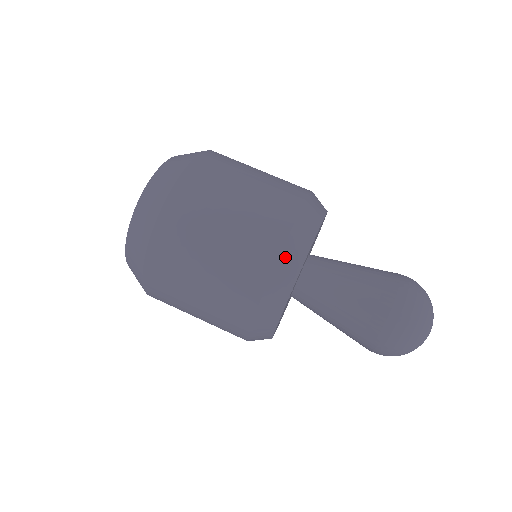
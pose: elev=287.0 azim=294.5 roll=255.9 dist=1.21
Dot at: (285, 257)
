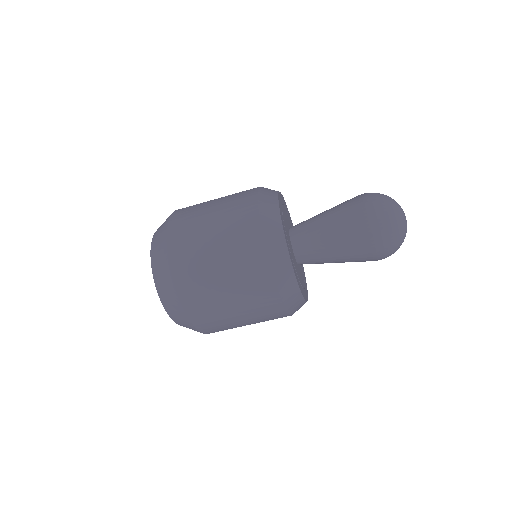
Dot at: (274, 261)
